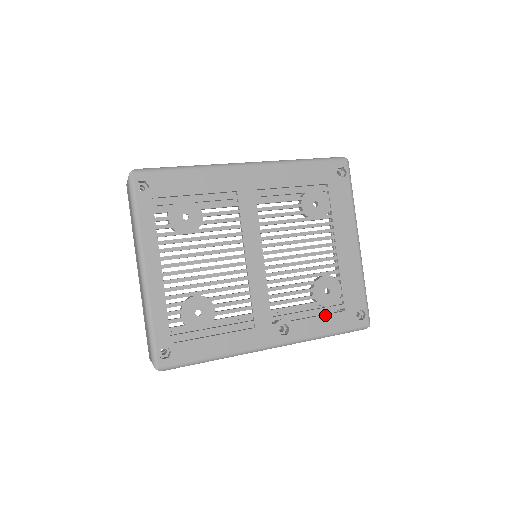
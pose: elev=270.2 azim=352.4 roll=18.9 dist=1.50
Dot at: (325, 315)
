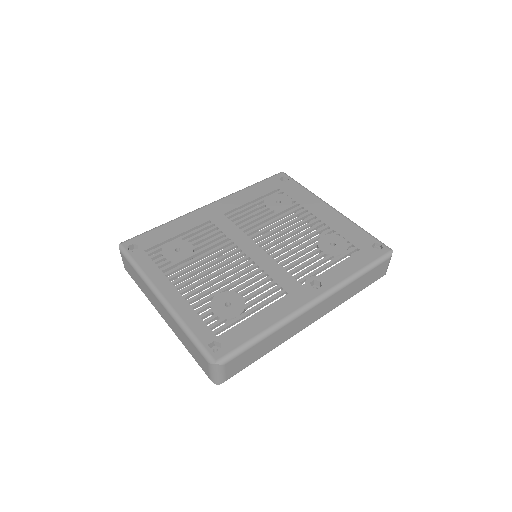
Dot at: (345, 260)
